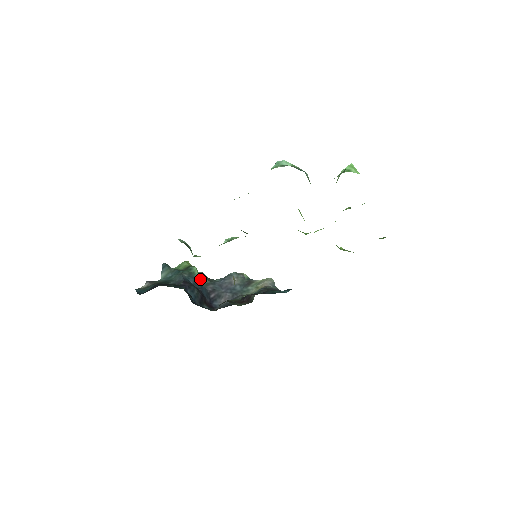
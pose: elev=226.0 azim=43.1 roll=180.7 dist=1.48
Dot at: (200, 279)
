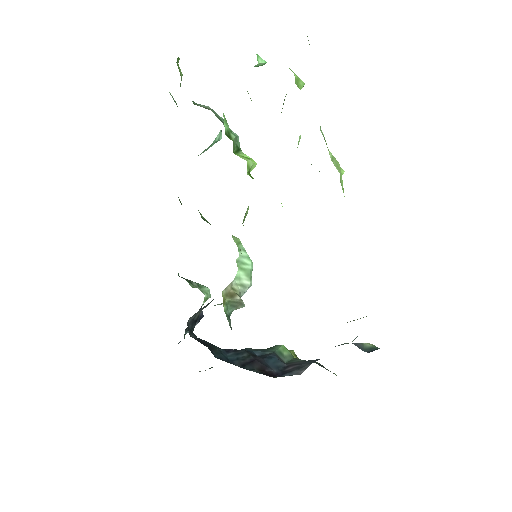
Dot at: (289, 359)
